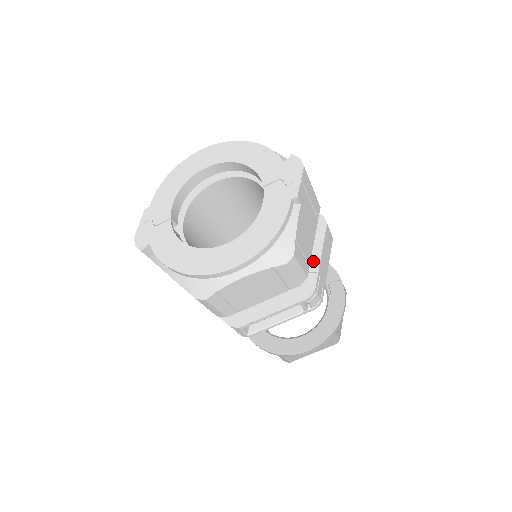
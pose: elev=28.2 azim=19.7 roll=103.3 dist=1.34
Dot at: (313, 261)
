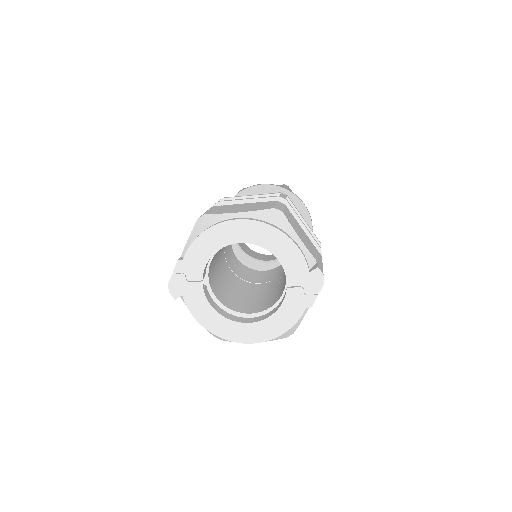
Dot at: occluded
